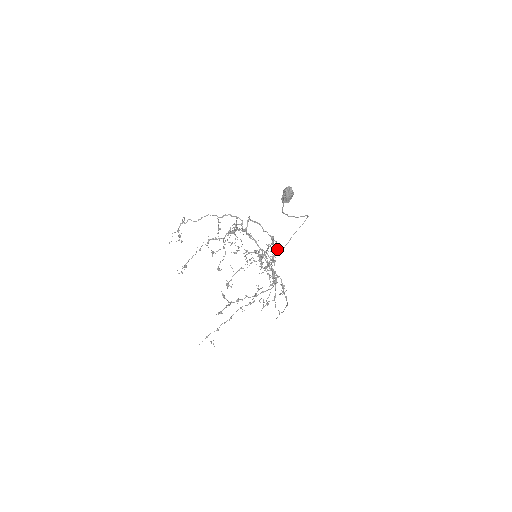
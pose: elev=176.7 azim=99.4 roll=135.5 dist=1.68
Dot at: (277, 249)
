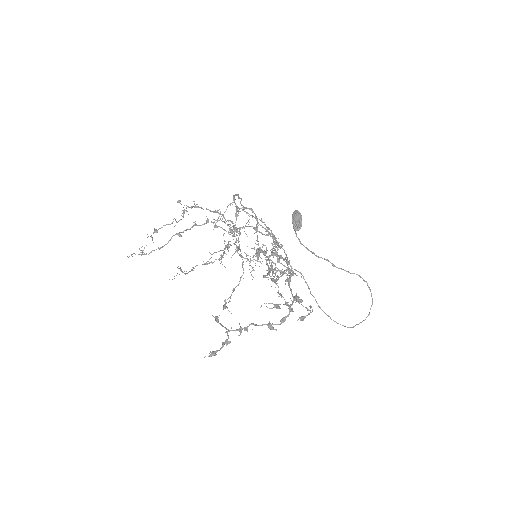
Dot at: occluded
